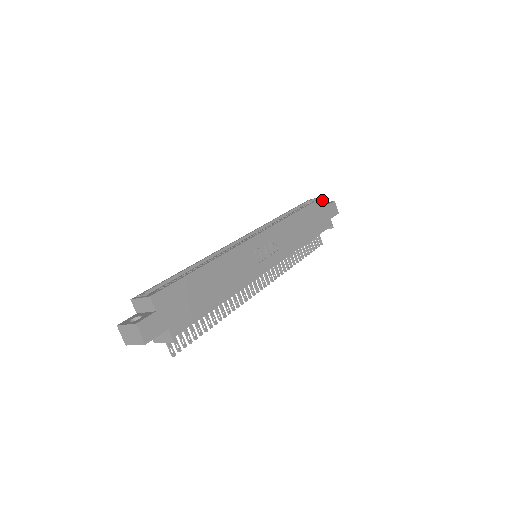
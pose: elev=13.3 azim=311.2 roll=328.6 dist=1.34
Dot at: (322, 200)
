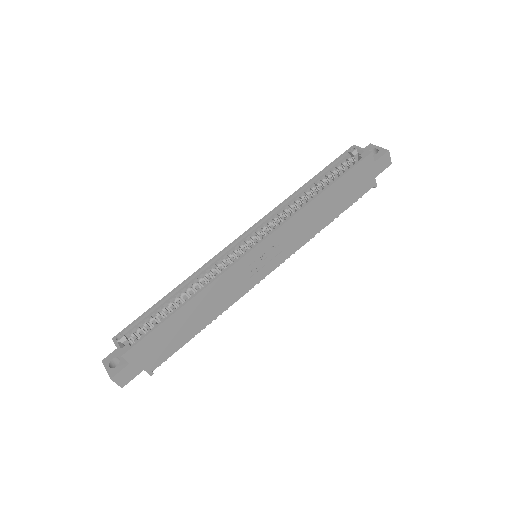
Dot at: (366, 160)
